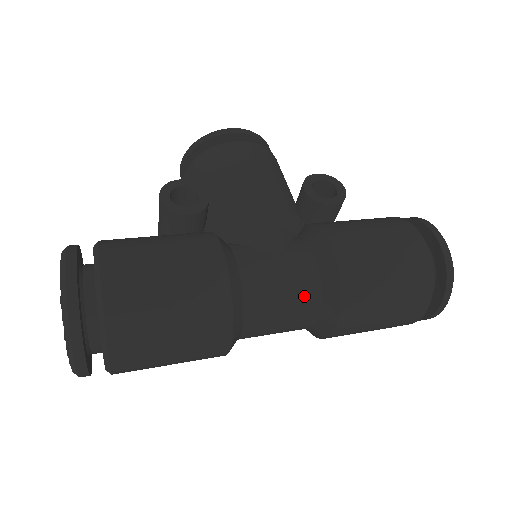
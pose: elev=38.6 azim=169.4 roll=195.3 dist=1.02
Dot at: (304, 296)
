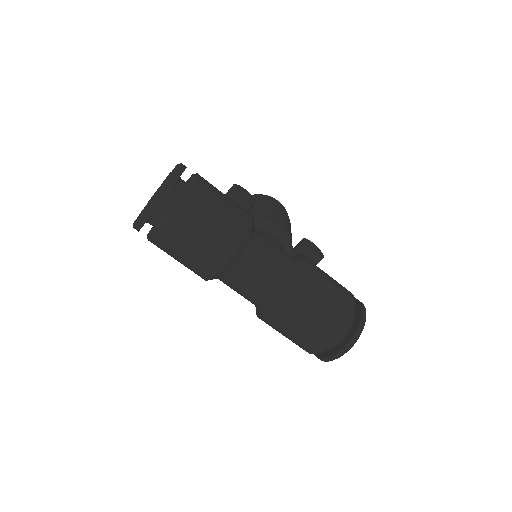
Dot at: (278, 272)
